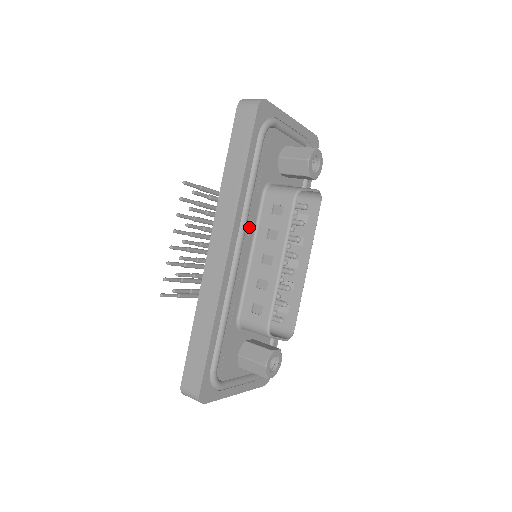
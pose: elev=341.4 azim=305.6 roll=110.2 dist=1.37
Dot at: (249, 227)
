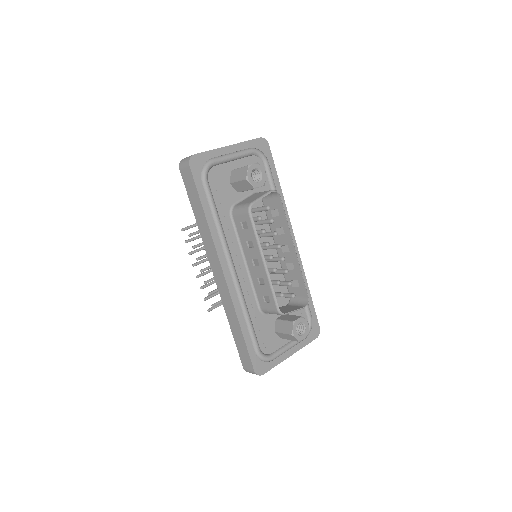
Dot at: (232, 246)
